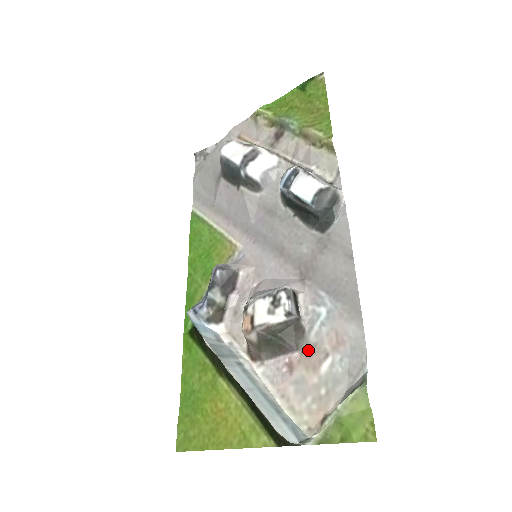
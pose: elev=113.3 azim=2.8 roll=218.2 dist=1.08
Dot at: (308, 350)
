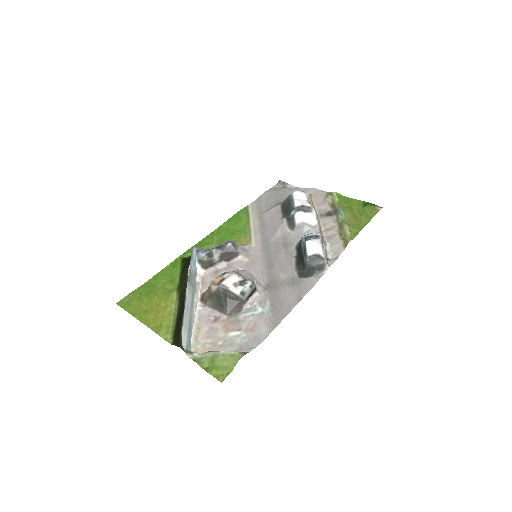
Dot at: (233, 320)
